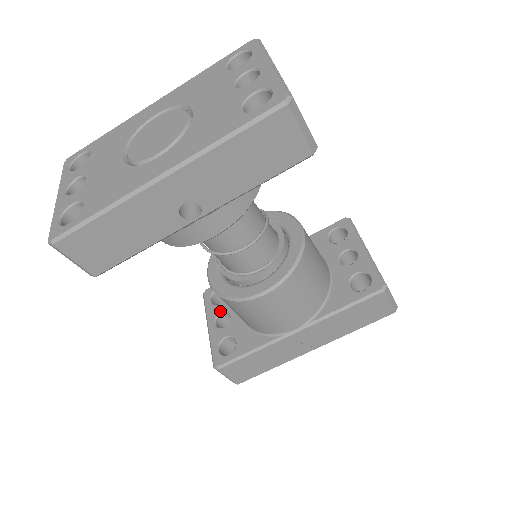
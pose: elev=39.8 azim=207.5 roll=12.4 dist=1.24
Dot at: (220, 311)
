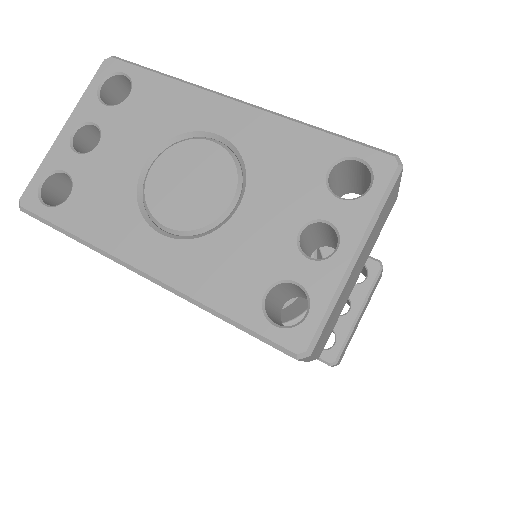
Dot at: occluded
